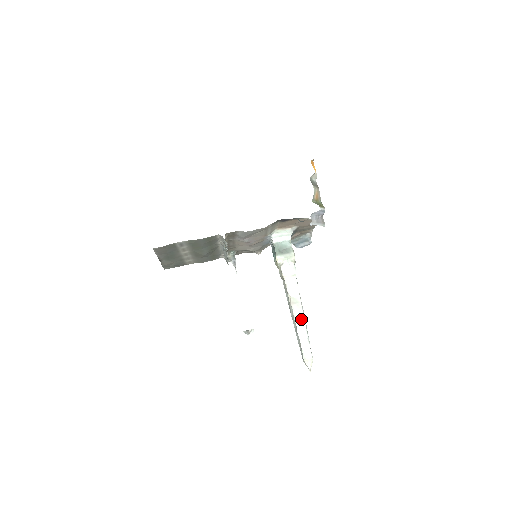
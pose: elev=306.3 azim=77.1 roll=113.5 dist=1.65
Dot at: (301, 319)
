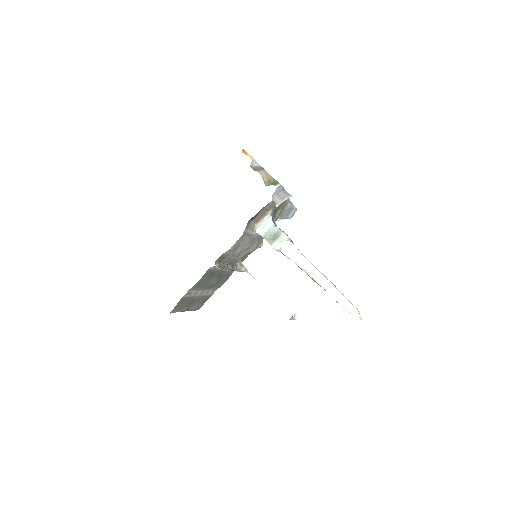
Dot at: (326, 283)
